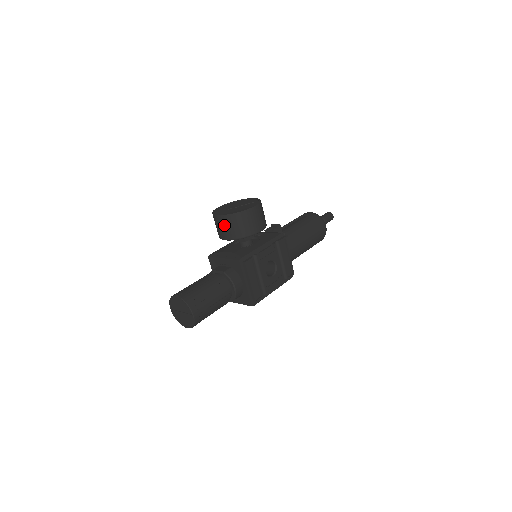
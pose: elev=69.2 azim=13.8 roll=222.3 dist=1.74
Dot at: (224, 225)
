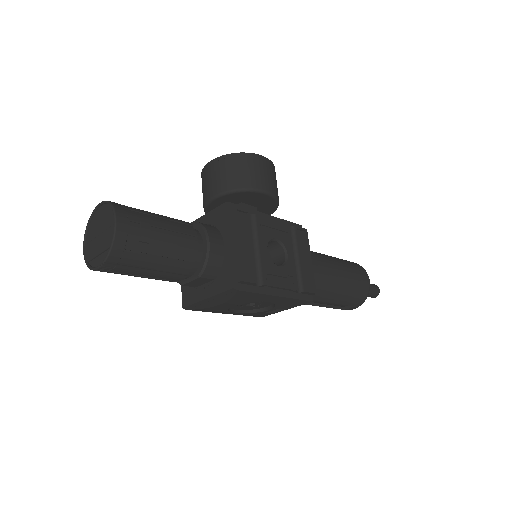
Dot at: (214, 173)
